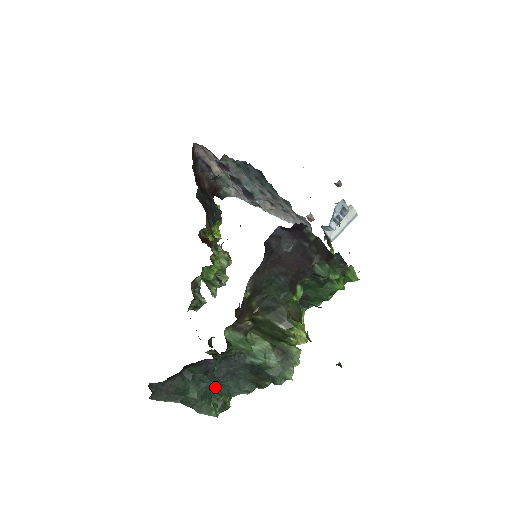
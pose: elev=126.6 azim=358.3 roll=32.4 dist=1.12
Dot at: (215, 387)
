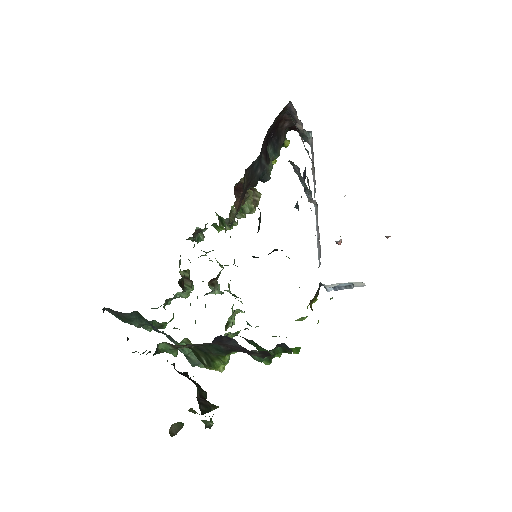
Dot at: occluded
